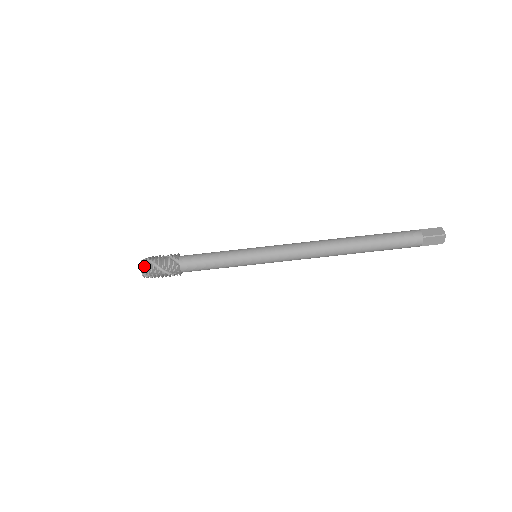
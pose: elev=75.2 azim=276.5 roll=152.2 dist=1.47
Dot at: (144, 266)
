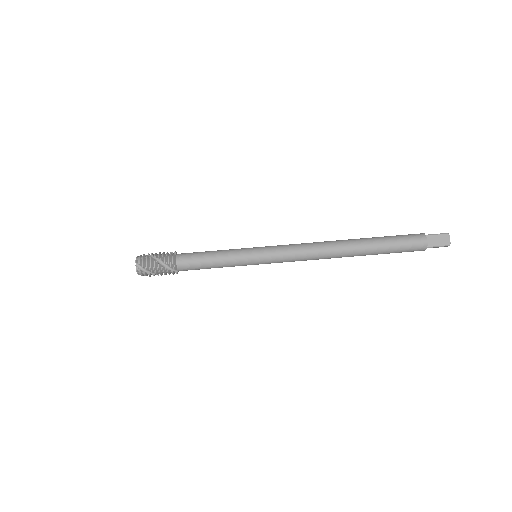
Dot at: (140, 257)
